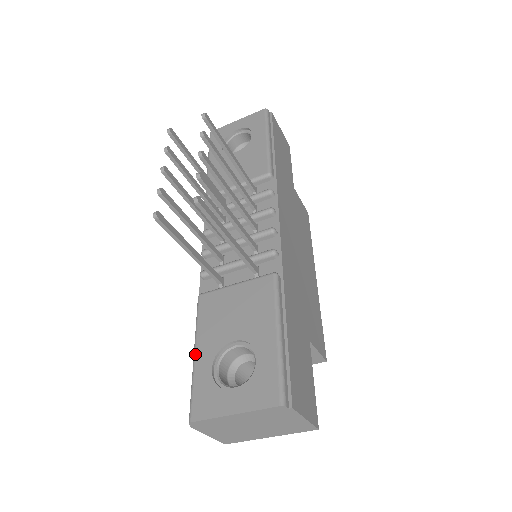
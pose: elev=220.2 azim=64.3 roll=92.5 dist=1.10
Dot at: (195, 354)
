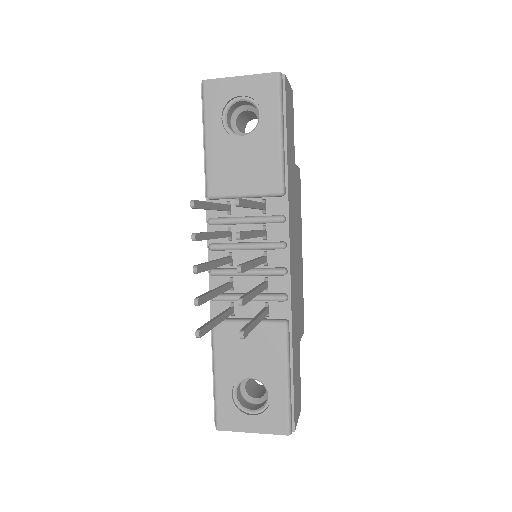
Dot at: (215, 378)
